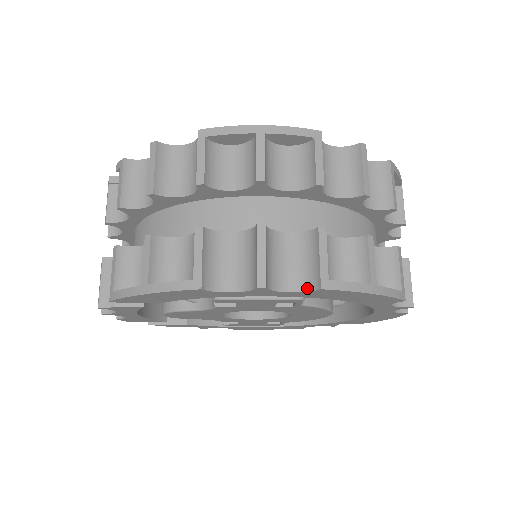
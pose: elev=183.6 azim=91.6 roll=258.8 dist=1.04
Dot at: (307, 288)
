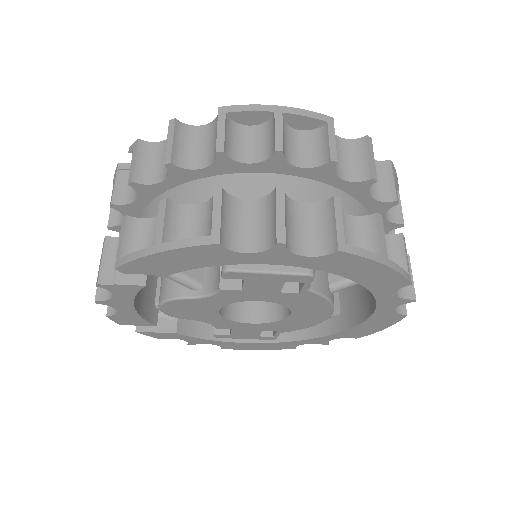
Dot at: (323, 252)
